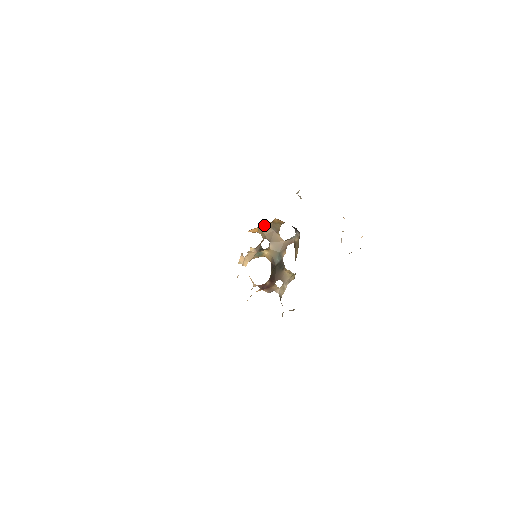
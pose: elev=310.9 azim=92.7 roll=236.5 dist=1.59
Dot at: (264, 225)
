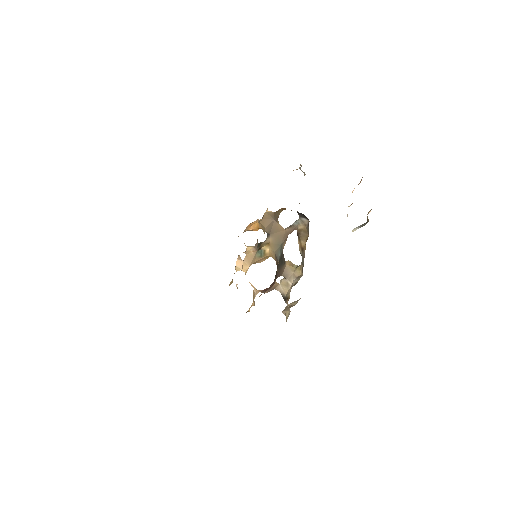
Dot at: (263, 216)
